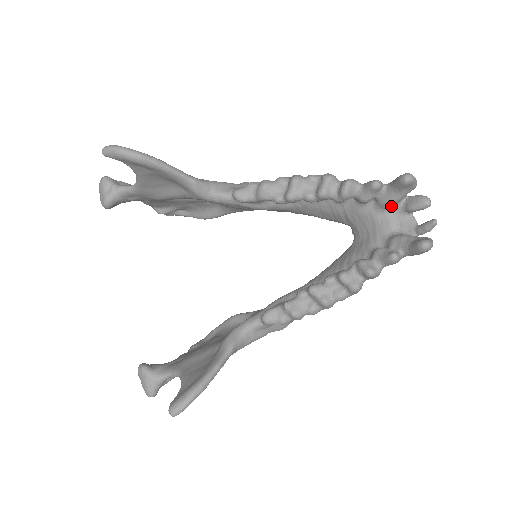
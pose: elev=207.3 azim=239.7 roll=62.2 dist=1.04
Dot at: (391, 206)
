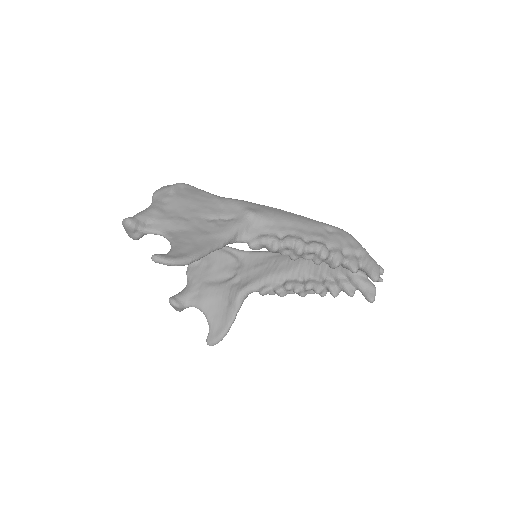
Dot at: occluded
